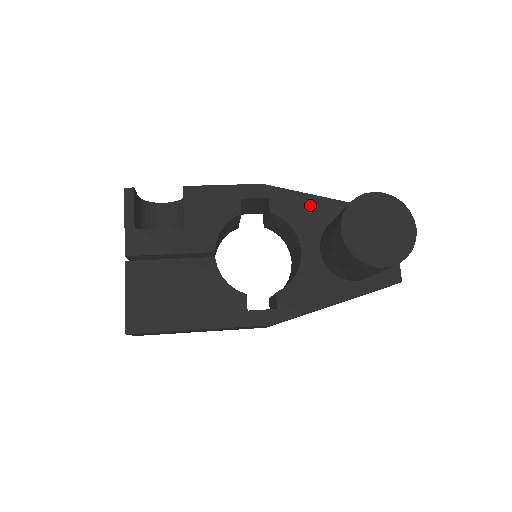
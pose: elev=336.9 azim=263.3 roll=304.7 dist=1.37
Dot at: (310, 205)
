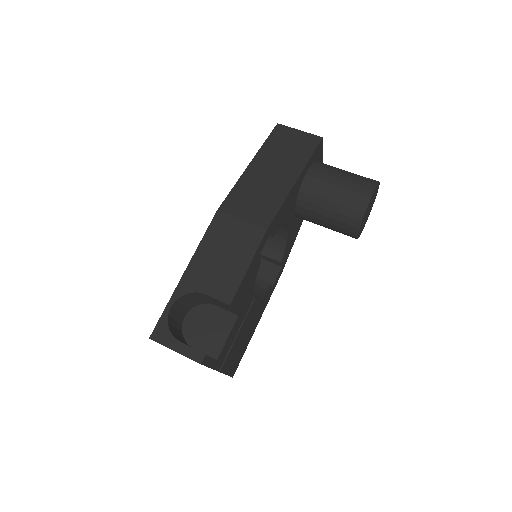
Dot at: (290, 199)
